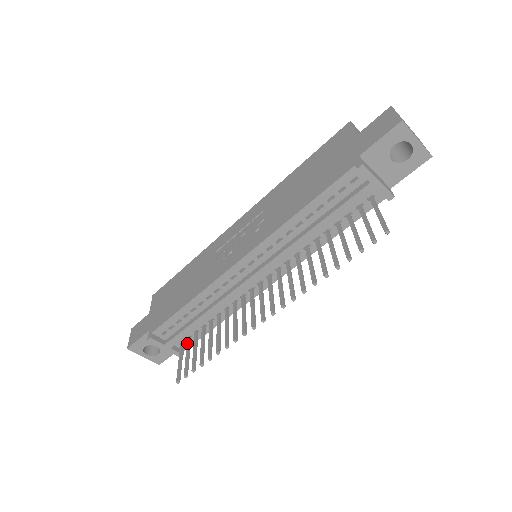
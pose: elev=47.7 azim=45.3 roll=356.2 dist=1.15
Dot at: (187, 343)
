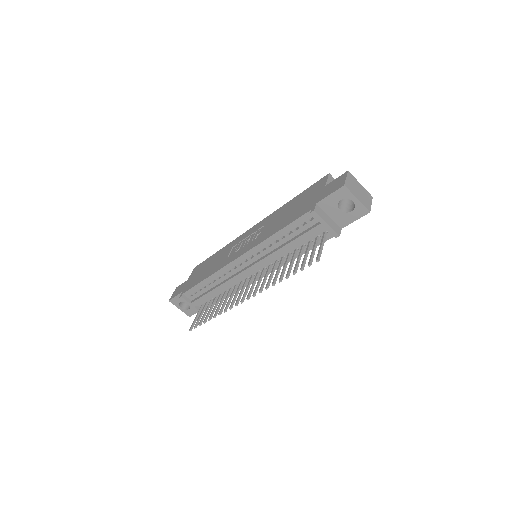
Dot at: (204, 306)
